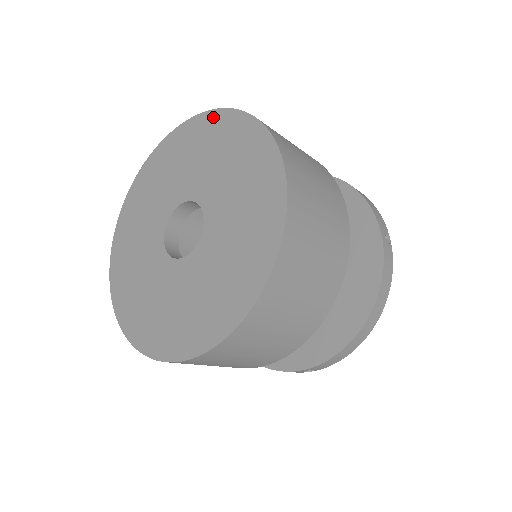
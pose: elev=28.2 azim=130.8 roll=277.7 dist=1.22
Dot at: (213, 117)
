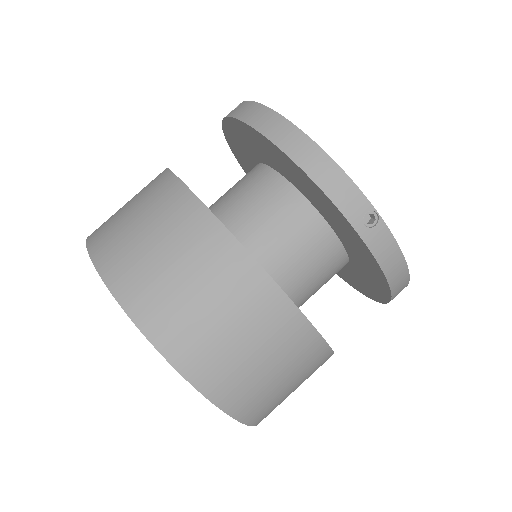
Dot at: occluded
